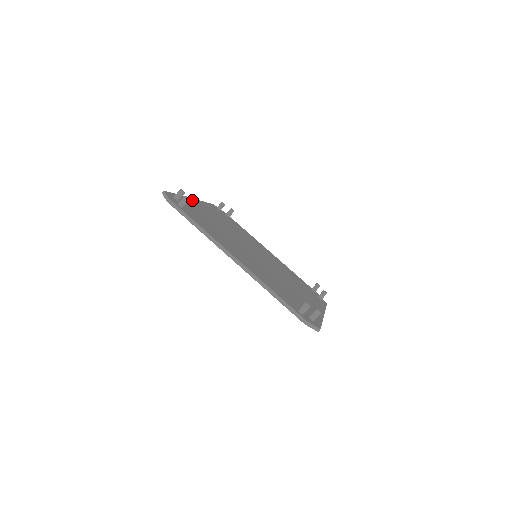
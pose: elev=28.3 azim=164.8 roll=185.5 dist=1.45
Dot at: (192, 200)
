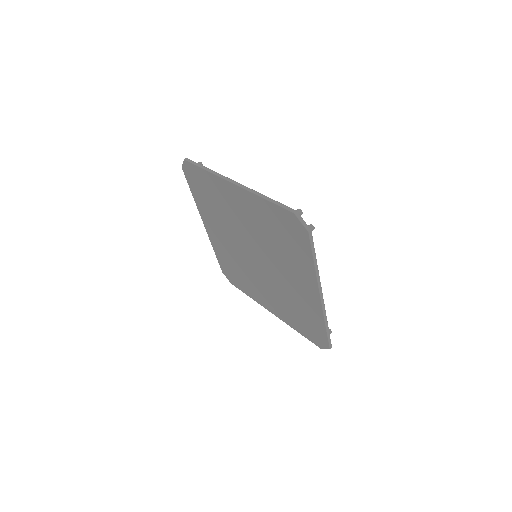
Dot at: occluded
